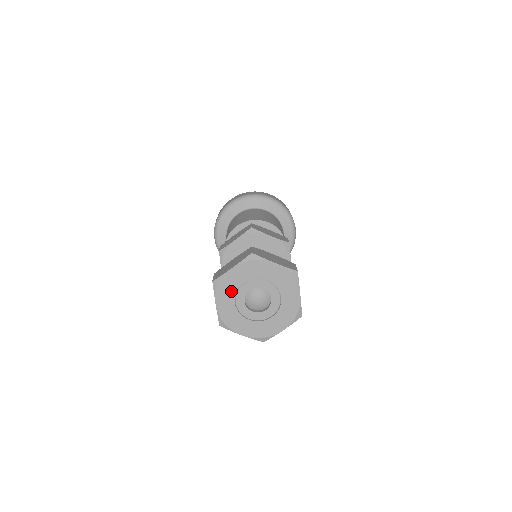
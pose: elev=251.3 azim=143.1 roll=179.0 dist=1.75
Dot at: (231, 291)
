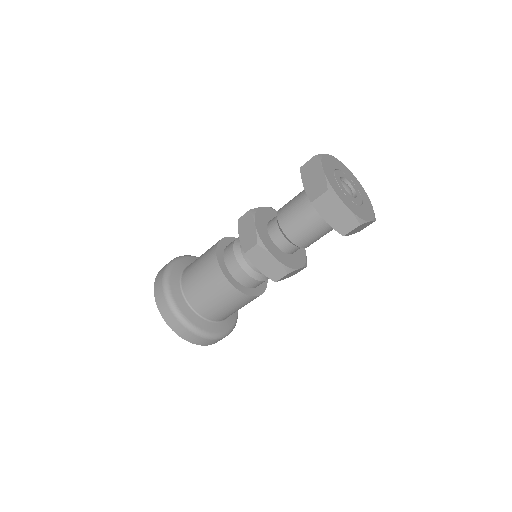
Dot at: (331, 168)
